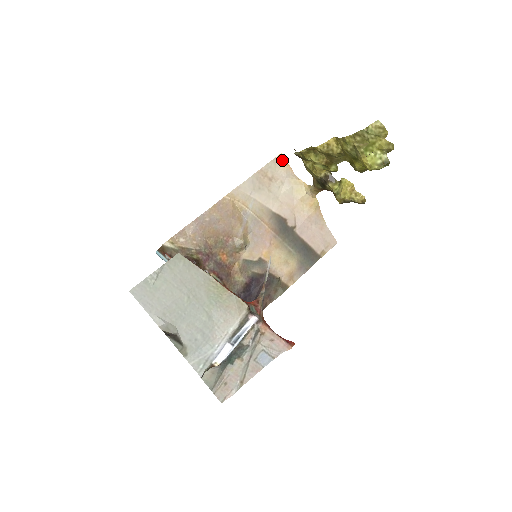
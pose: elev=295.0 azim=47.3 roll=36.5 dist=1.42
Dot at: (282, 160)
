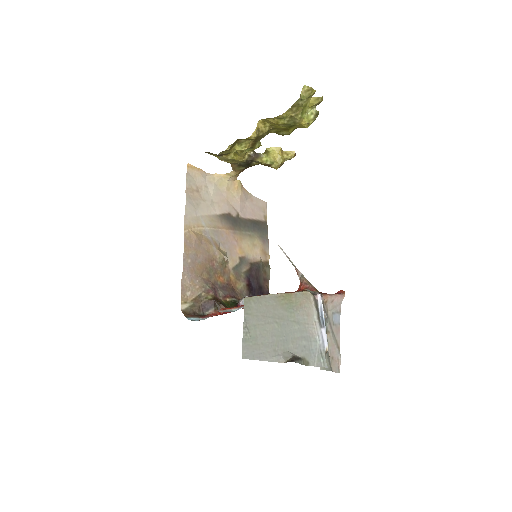
Dot at: (192, 169)
